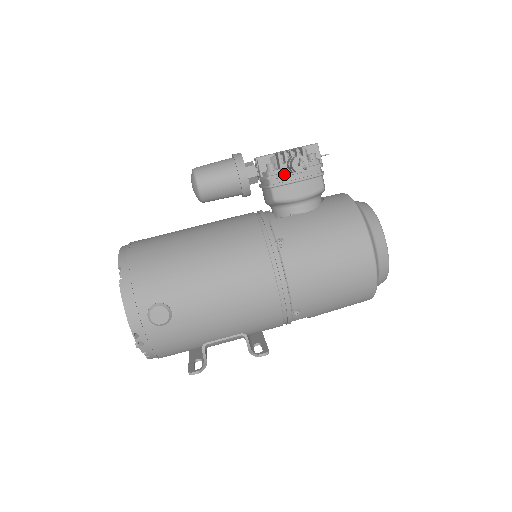
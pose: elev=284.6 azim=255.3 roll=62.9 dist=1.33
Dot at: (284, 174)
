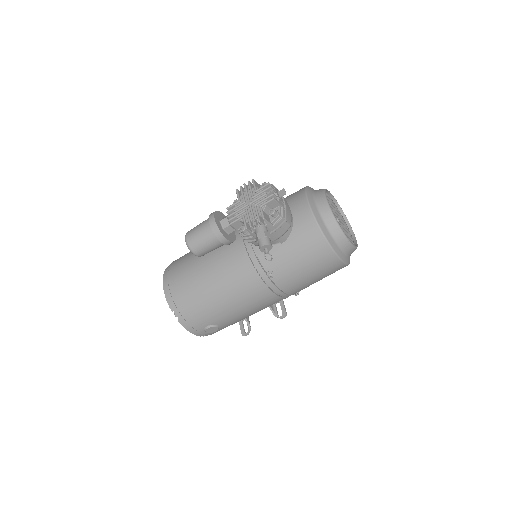
Dot at: occluded
